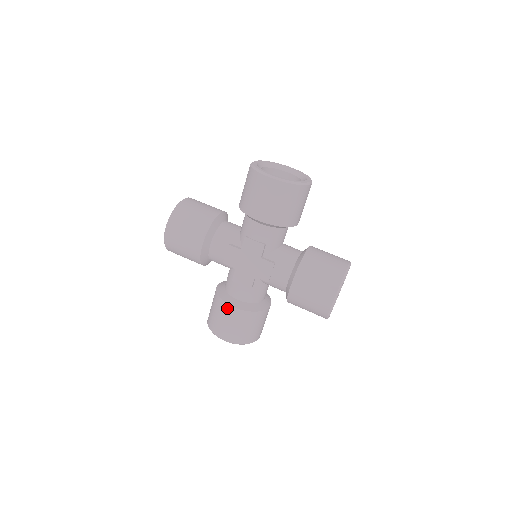
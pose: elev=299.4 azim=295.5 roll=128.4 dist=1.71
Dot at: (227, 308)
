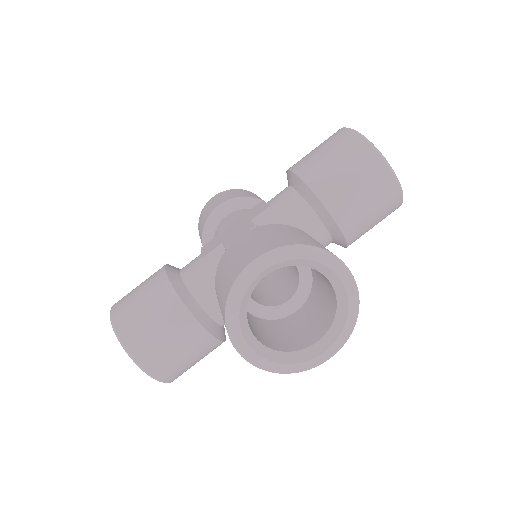
Dot at: (160, 269)
